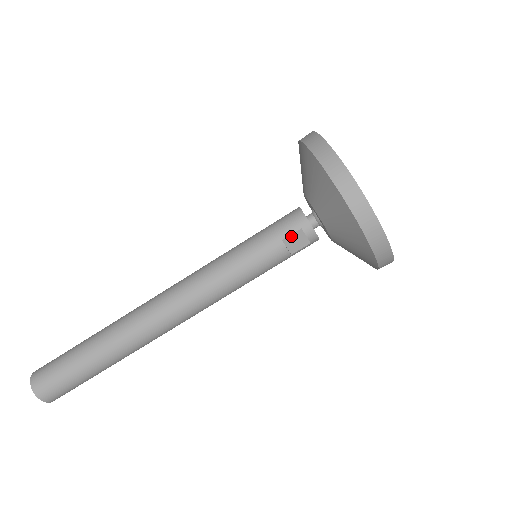
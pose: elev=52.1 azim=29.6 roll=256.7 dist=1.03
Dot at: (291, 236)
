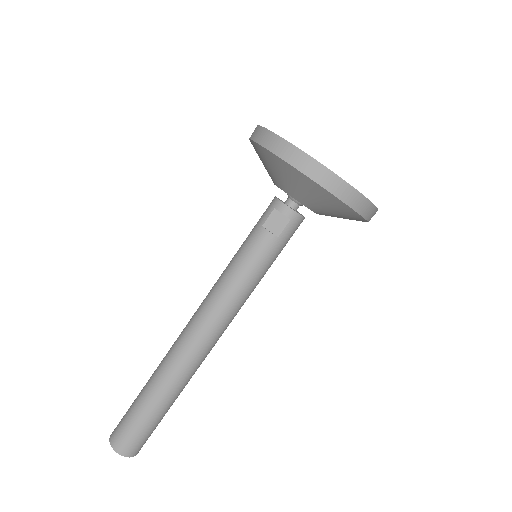
Dot at: (269, 219)
